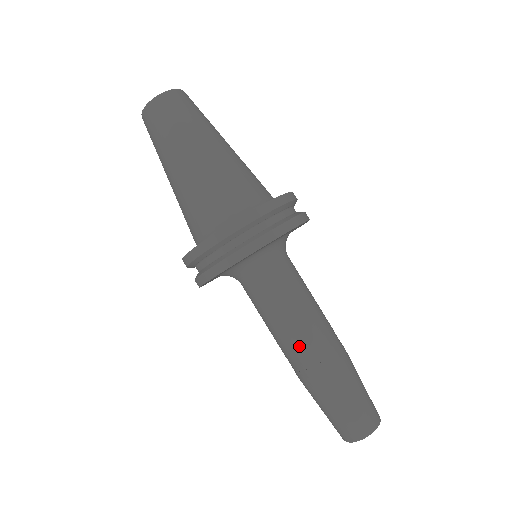
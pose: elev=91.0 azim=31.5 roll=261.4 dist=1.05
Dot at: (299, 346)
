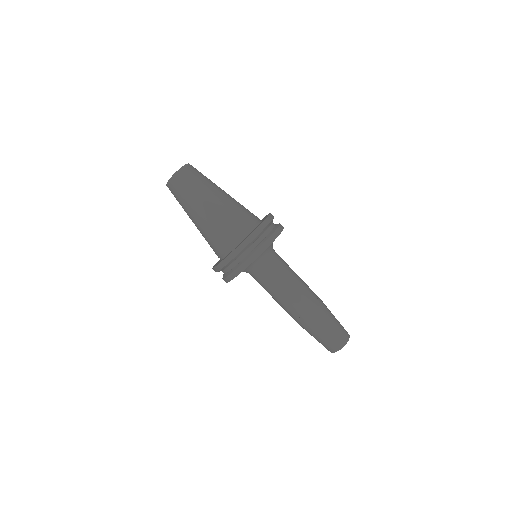
Dot at: (300, 298)
